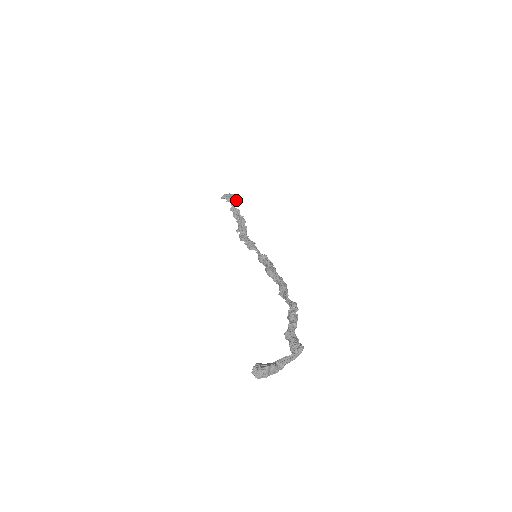
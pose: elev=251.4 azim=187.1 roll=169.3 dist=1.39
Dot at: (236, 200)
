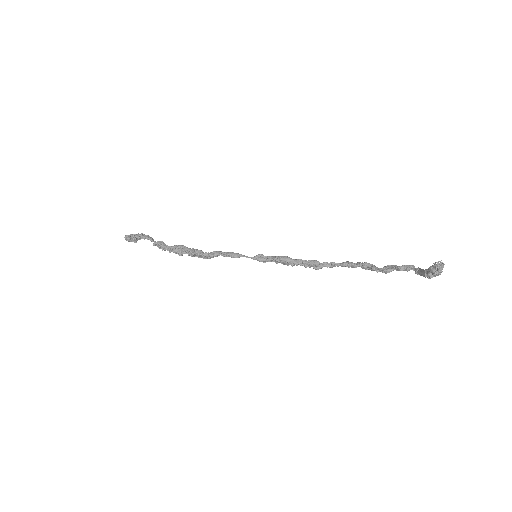
Dot at: occluded
